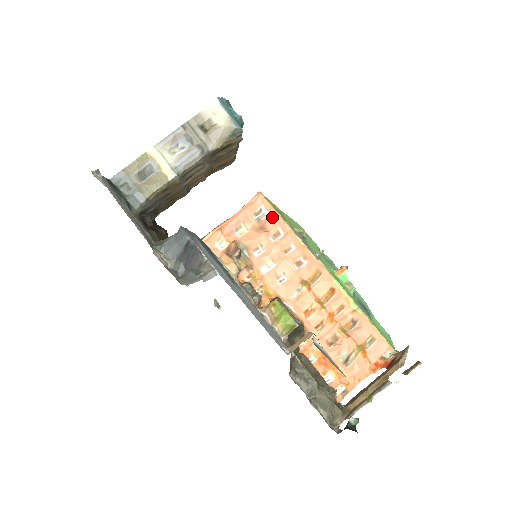
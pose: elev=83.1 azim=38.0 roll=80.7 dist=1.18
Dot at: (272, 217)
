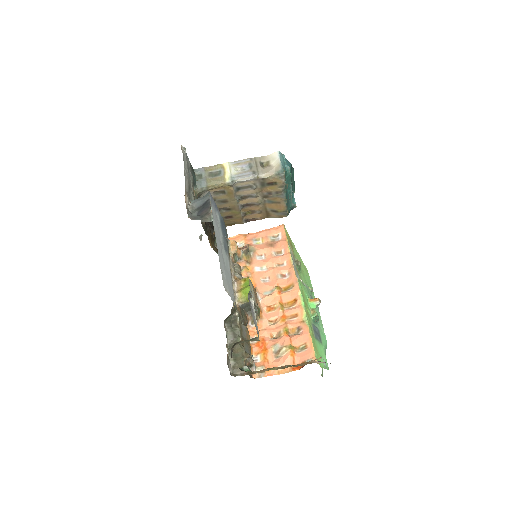
Dot at: (282, 241)
